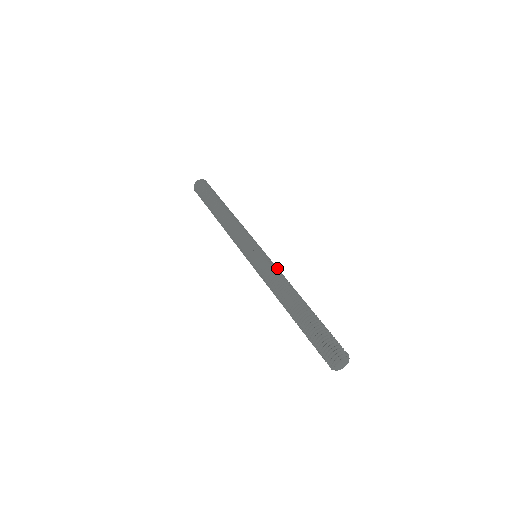
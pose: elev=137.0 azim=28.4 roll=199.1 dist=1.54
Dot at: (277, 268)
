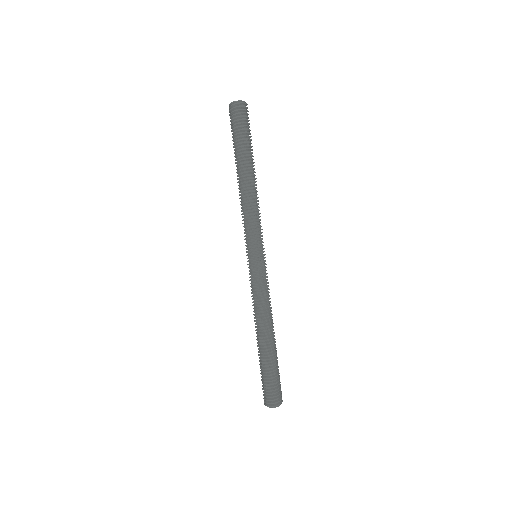
Dot at: (268, 285)
